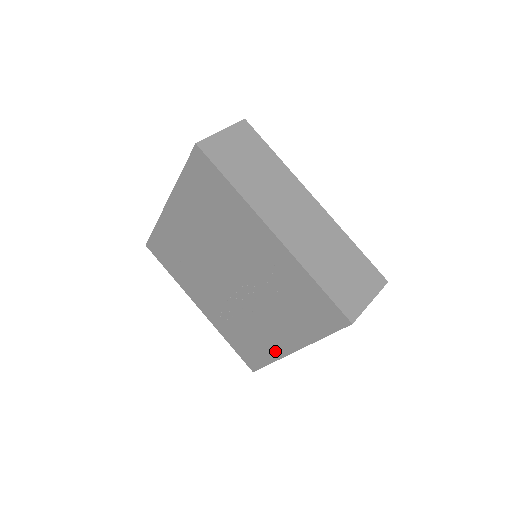
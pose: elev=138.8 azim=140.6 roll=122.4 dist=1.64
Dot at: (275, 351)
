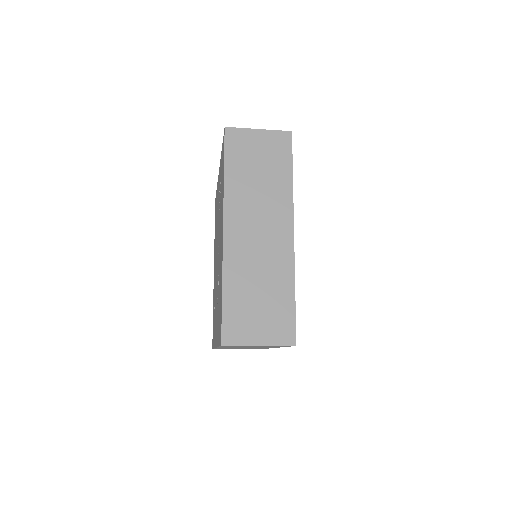
Dot at: occluded
